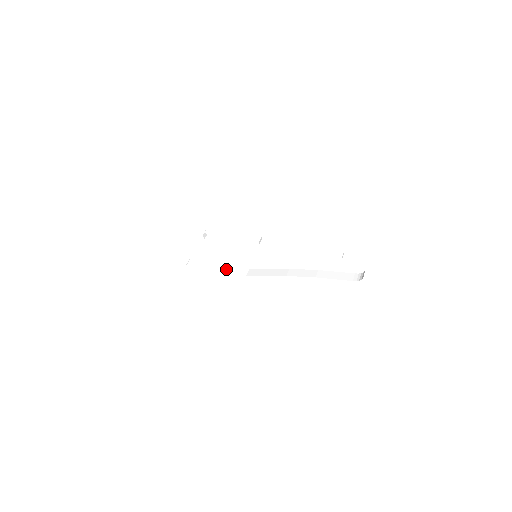
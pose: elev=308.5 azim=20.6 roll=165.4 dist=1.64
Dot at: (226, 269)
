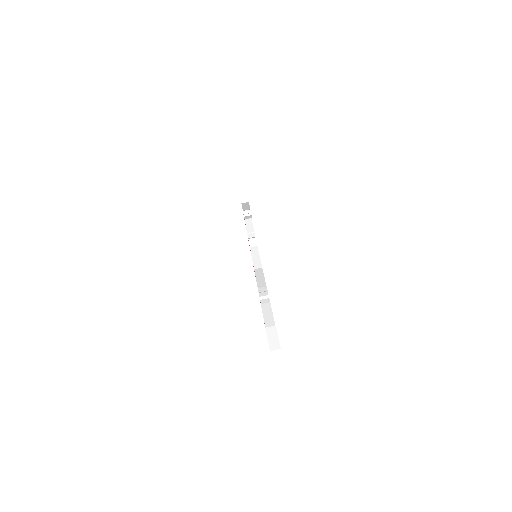
Dot at: (255, 255)
